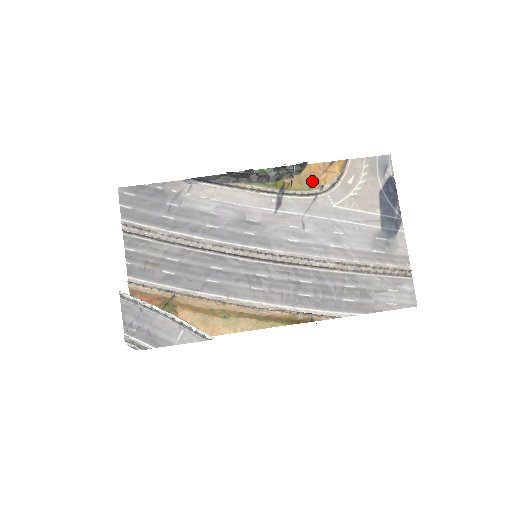
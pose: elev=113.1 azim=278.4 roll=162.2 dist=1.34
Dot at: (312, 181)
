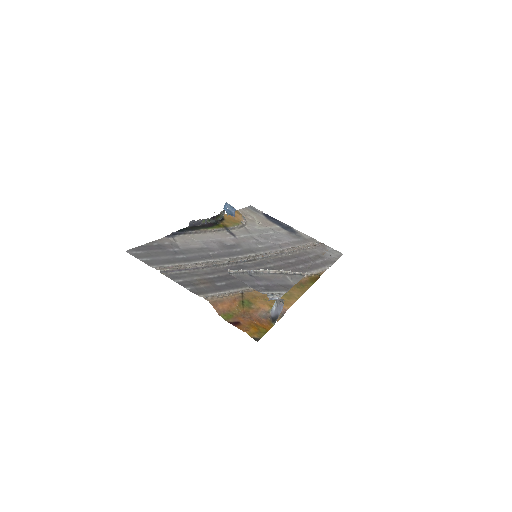
Dot at: (234, 221)
